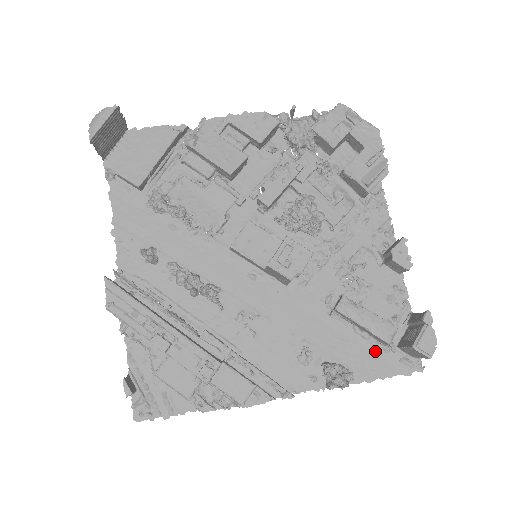
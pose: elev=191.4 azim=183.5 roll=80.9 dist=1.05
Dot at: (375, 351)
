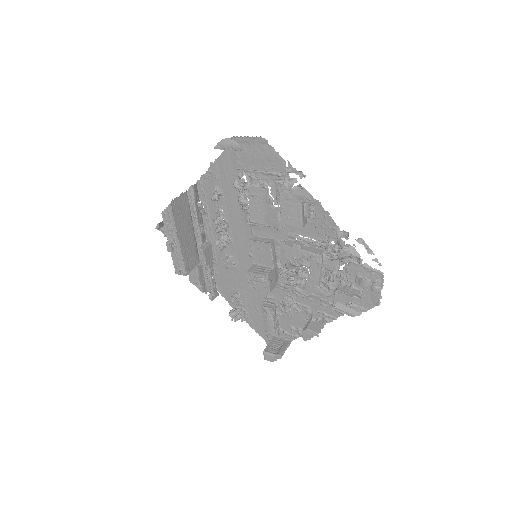
Dot at: occluded
